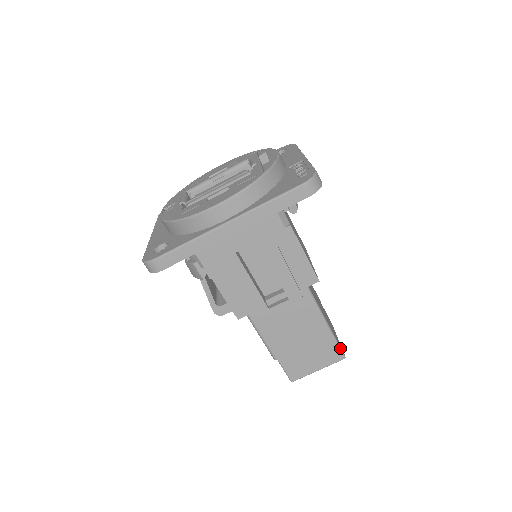
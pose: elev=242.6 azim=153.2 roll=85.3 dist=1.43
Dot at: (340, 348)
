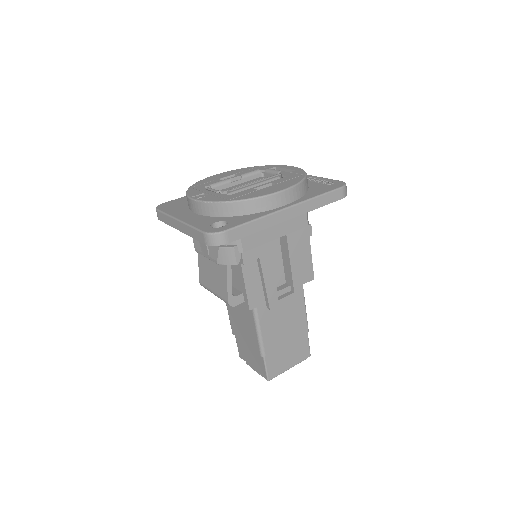
Dot at: (309, 346)
